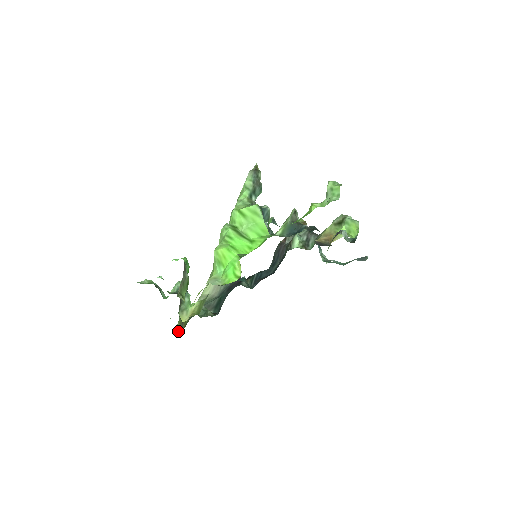
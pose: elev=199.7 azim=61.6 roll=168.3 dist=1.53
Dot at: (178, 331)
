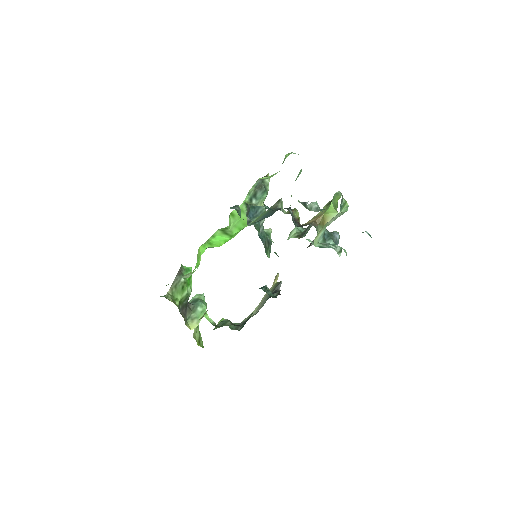
Dot at: occluded
